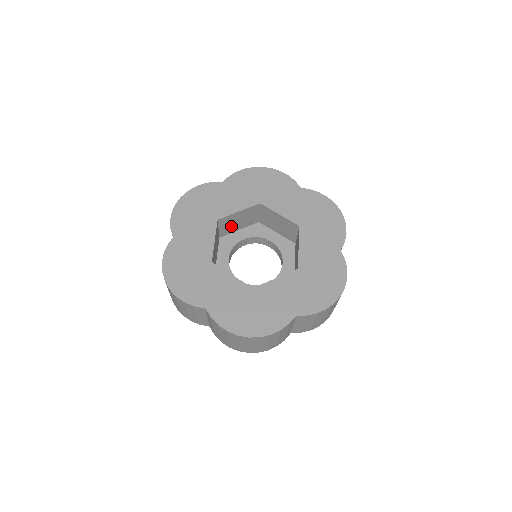
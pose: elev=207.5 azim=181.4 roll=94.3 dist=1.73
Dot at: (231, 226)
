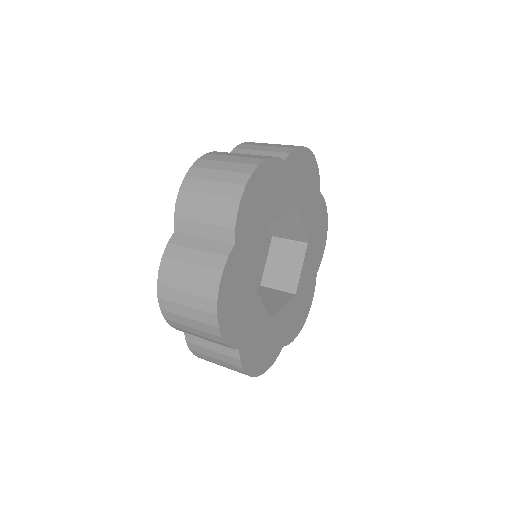
Dot at: occluded
